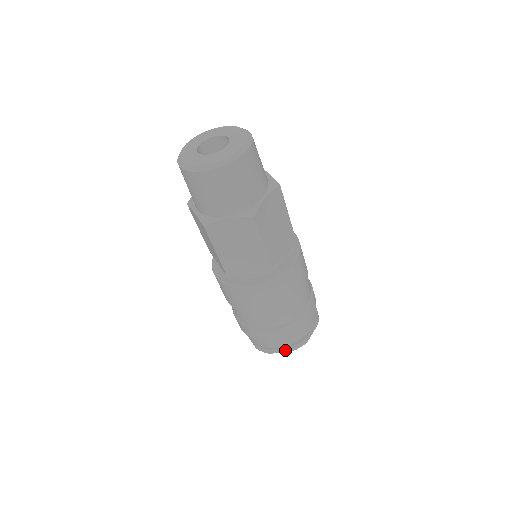
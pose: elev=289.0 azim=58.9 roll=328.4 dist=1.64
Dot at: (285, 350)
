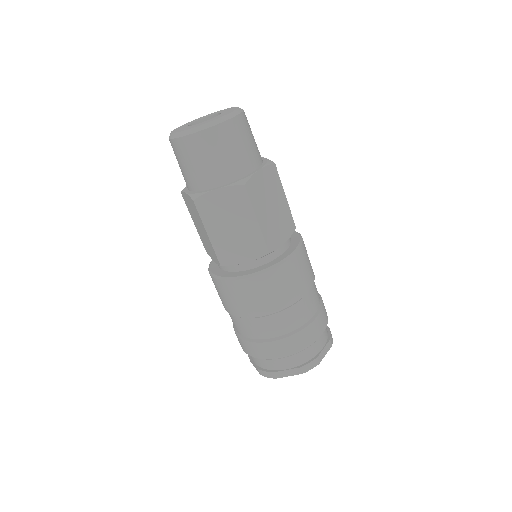
Dot at: (293, 373)
